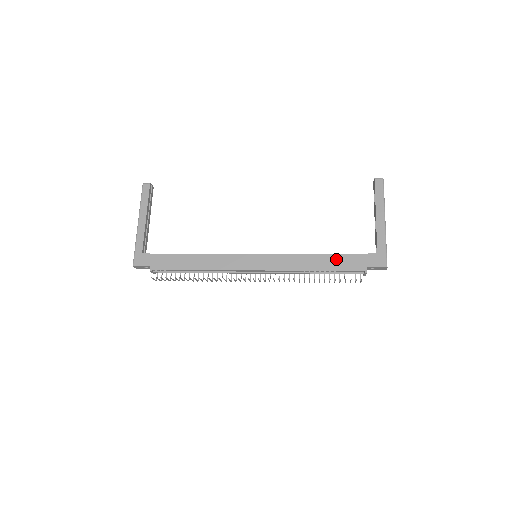
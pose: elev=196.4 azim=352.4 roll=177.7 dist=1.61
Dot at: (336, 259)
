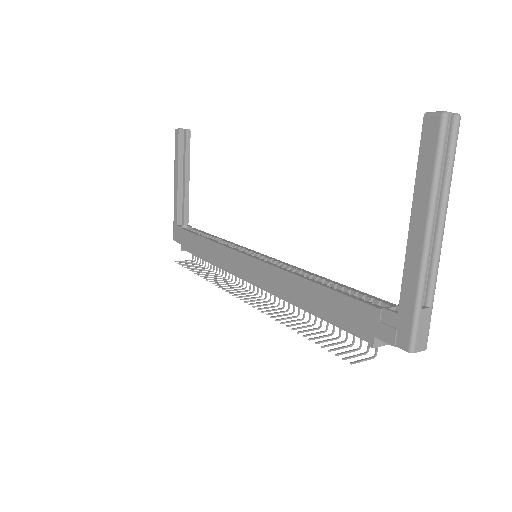
Dot at: (331, 300)
